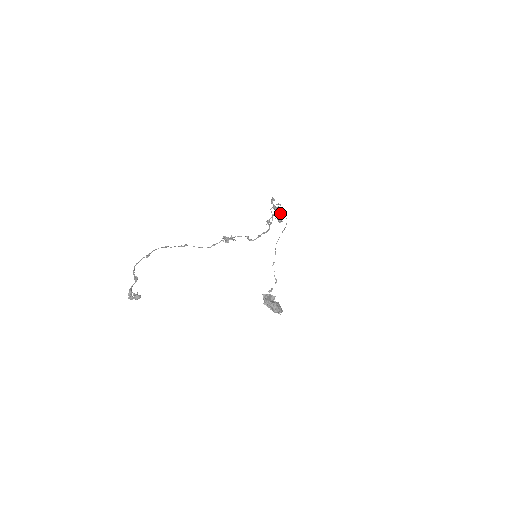
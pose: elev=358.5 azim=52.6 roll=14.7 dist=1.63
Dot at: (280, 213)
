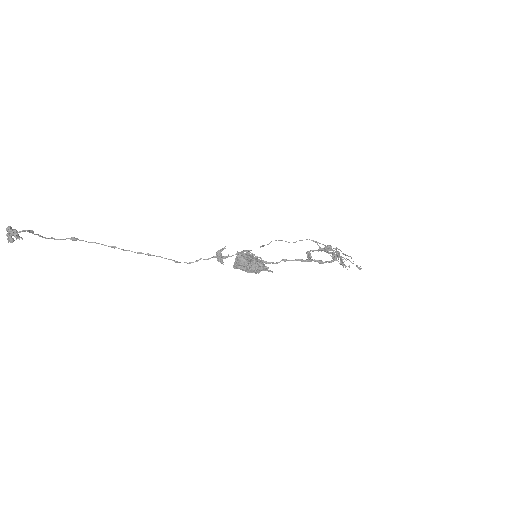
Dot at: (338, 254)
